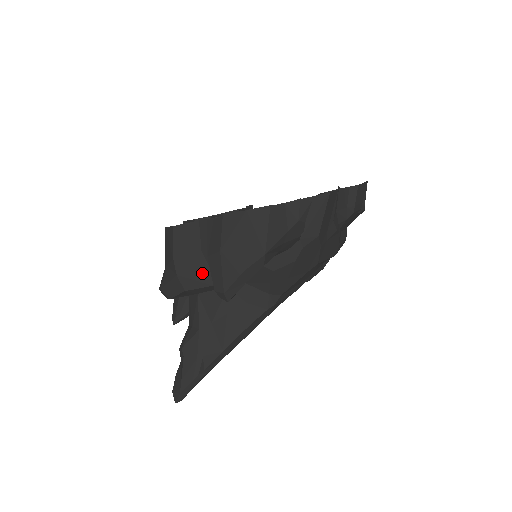
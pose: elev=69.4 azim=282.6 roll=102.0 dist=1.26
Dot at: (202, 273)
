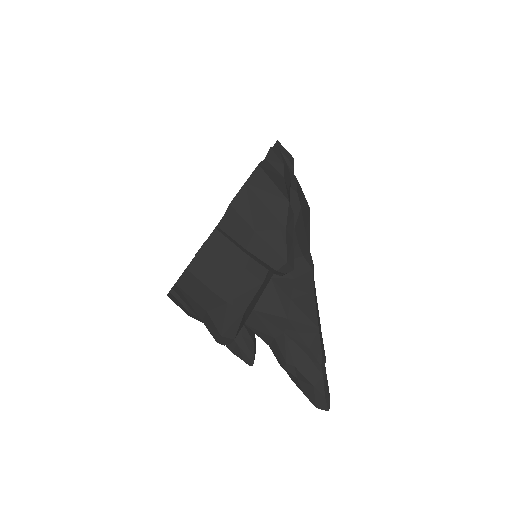
Dot at: (246, 281)
